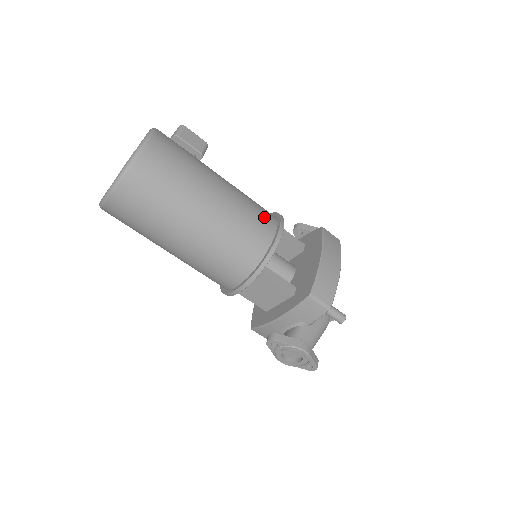
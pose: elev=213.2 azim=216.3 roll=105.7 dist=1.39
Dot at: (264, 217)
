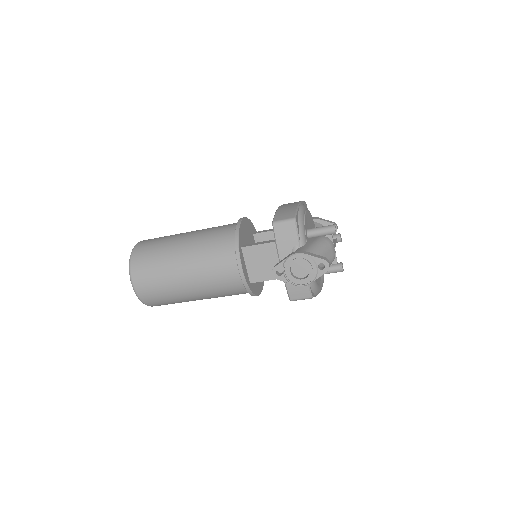
Dot at: (229, 224)
